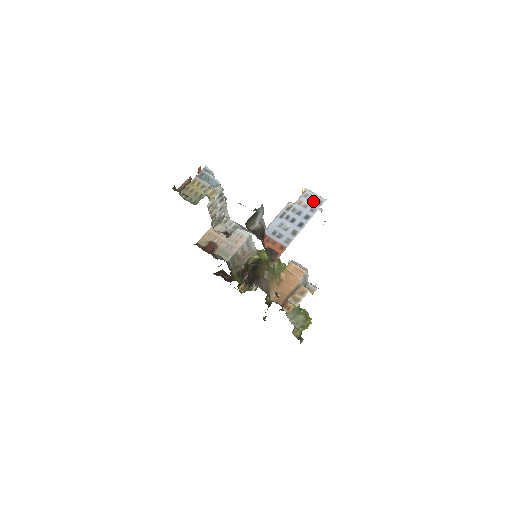
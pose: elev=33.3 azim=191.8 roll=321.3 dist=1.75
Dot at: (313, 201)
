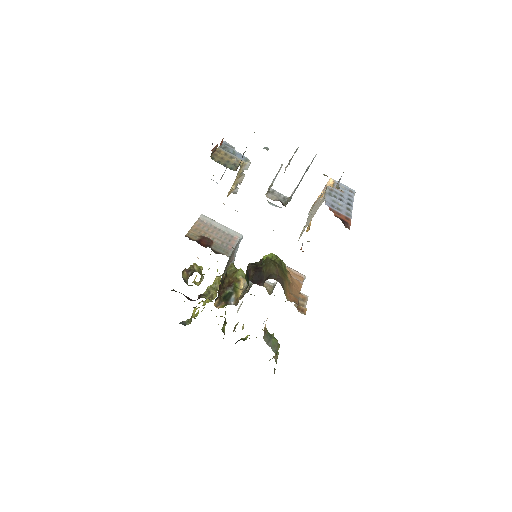
Dot at: (346, 189)
